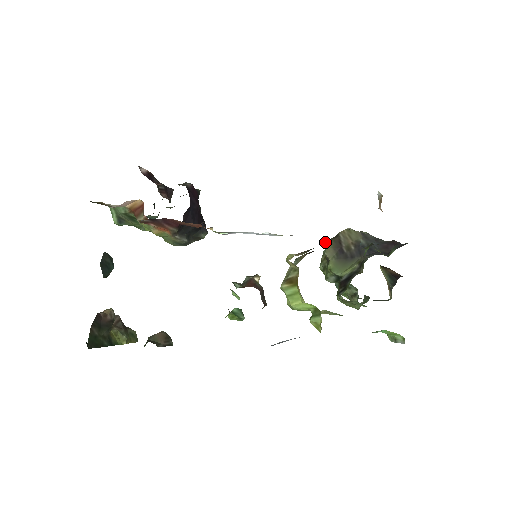
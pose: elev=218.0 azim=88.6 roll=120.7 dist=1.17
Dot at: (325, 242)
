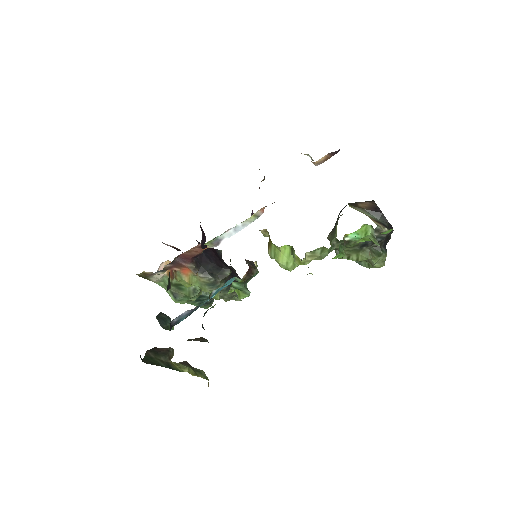
Dot at: occluded
